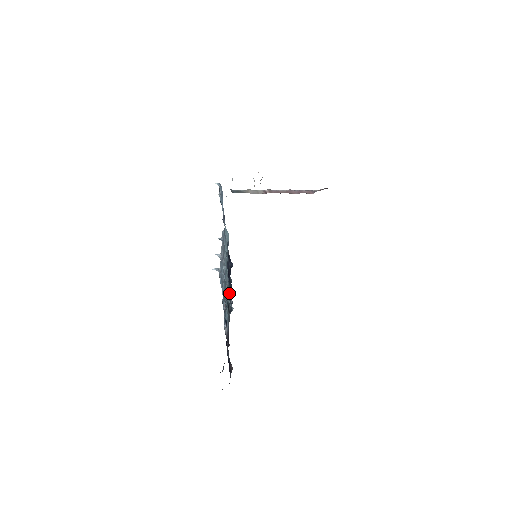
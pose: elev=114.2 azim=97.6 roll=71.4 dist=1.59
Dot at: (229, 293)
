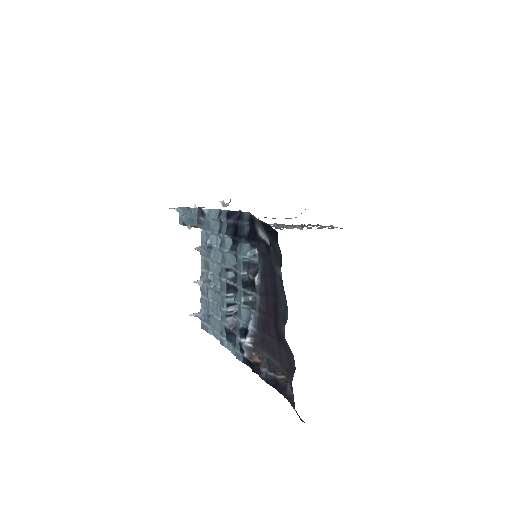
Dot at: (245, 251)
